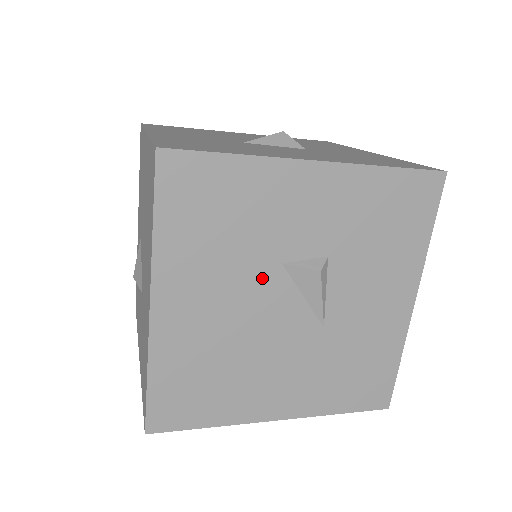
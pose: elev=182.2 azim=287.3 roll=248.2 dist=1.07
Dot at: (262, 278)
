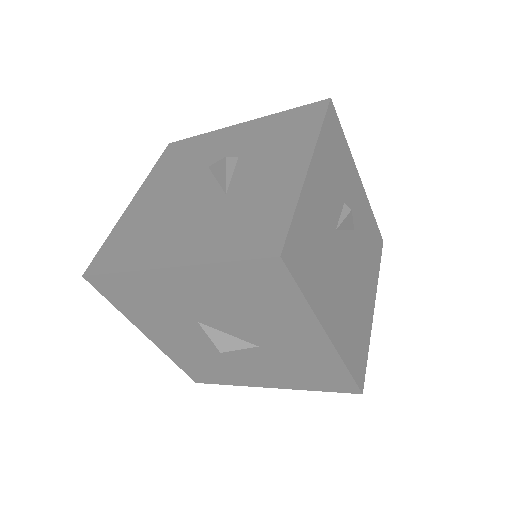
Dot at: (194, 176)
